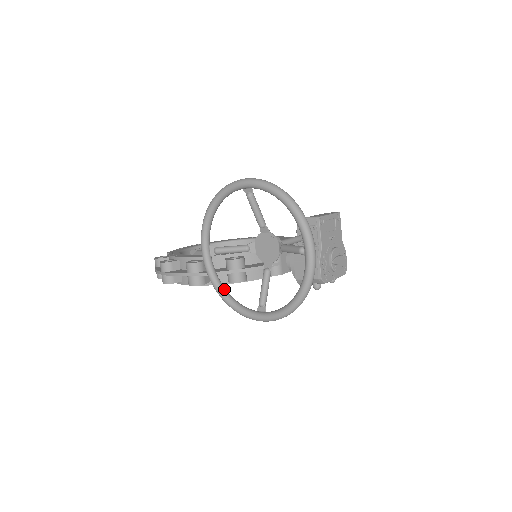
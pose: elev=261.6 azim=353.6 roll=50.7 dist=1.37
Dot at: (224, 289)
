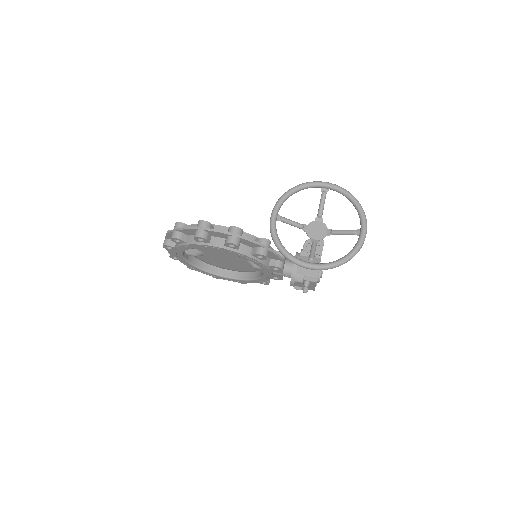
Dot at: occluded
